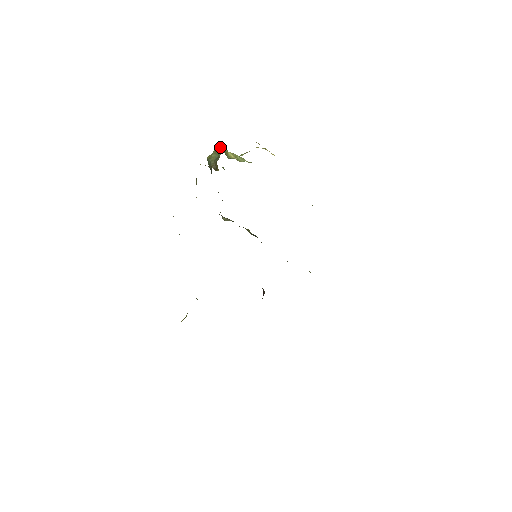
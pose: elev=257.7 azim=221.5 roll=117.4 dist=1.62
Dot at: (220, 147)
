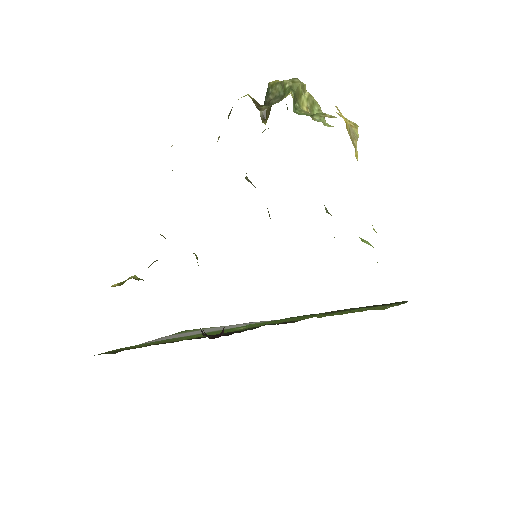
Dot at: (295, 80)
